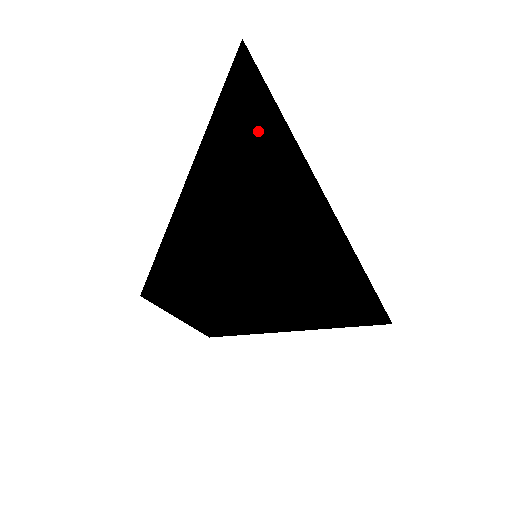
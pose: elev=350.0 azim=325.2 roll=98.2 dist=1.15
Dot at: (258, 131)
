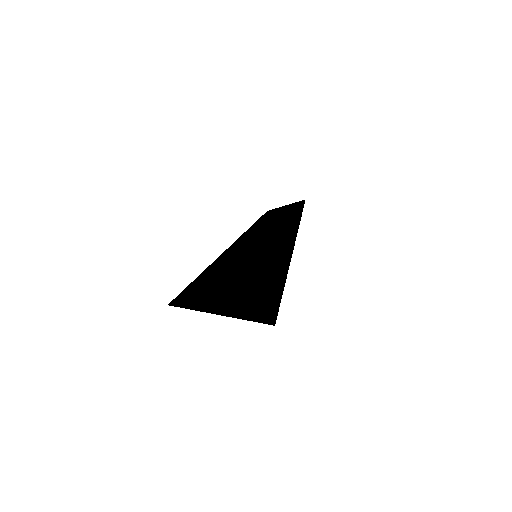
Dot at: (275, 234)
